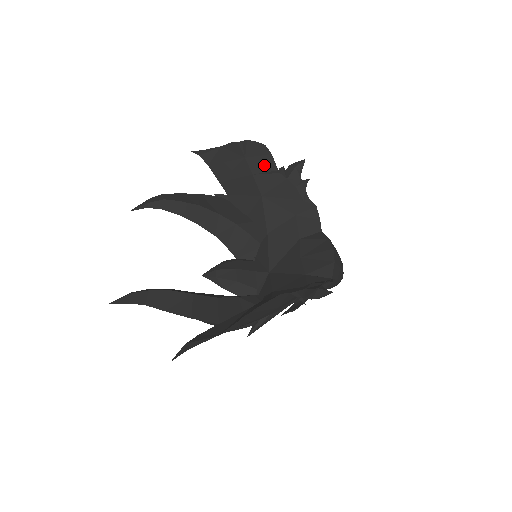
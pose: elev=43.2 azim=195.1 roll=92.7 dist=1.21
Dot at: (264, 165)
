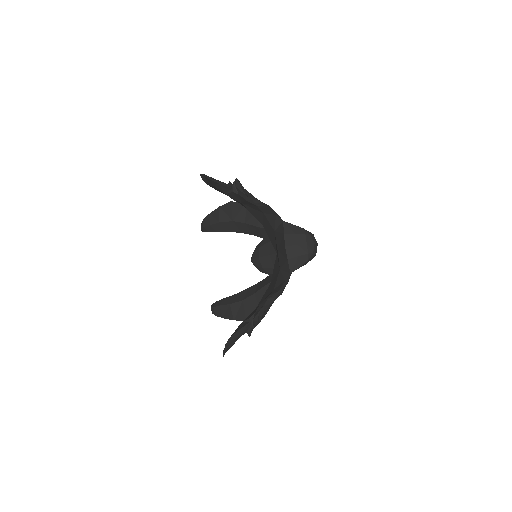
Dot at: (223, 189)
